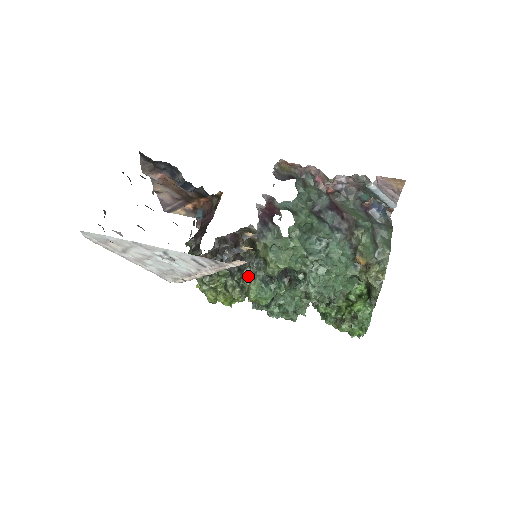
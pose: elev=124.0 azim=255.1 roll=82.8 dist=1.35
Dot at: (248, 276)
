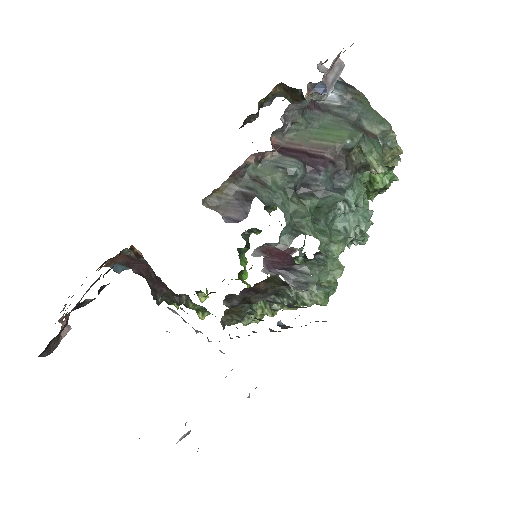
Dot at: (305, 299)
